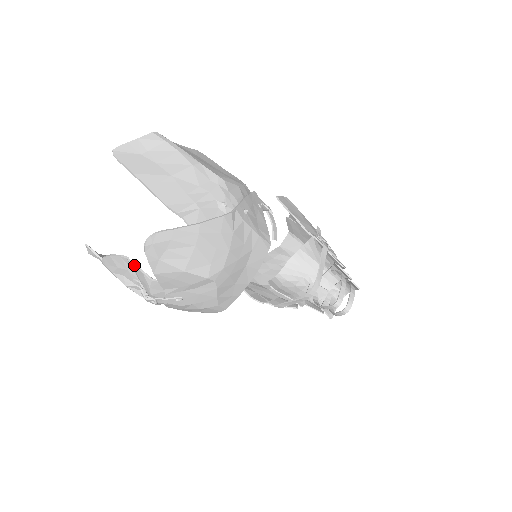
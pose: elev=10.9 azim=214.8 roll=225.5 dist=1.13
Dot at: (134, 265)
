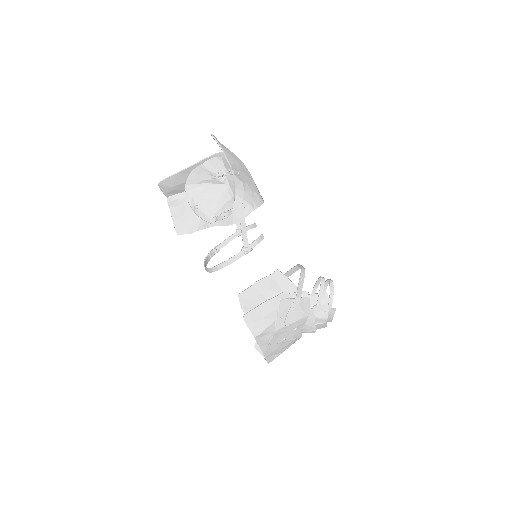
Dot at: (209, 160)
